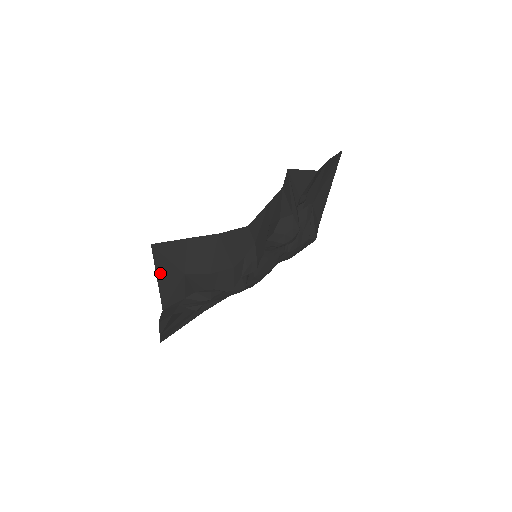
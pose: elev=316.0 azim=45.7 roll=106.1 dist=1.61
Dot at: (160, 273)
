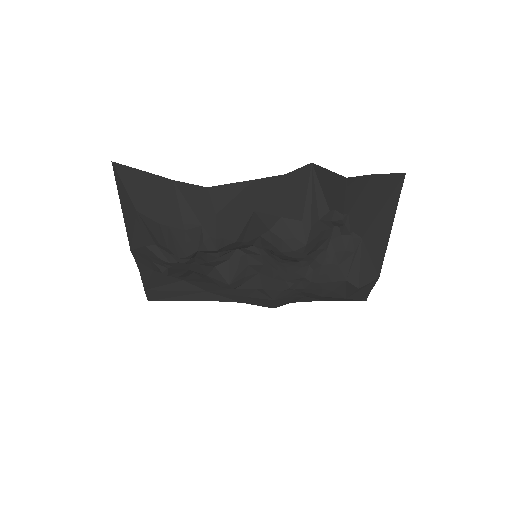
Dot at: (122, 201)
